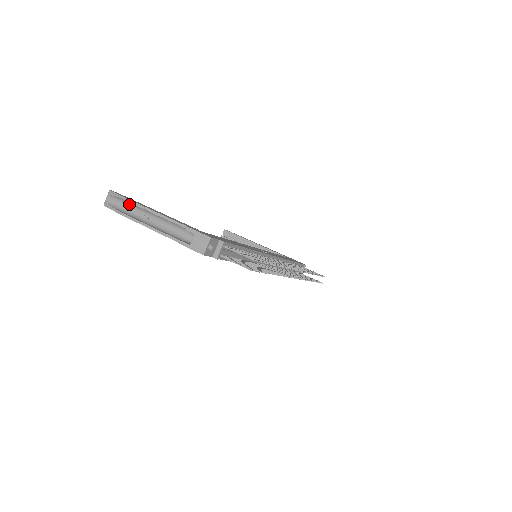
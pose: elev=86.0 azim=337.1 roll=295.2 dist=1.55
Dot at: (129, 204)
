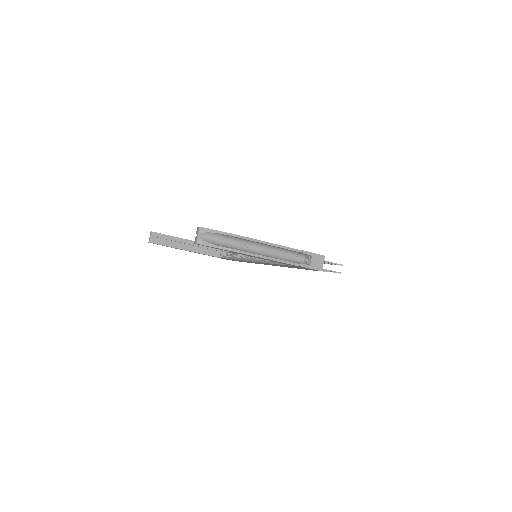
Dot at: (229, 238)
